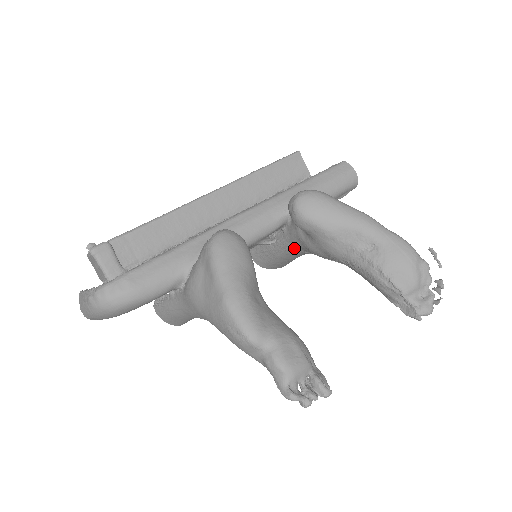
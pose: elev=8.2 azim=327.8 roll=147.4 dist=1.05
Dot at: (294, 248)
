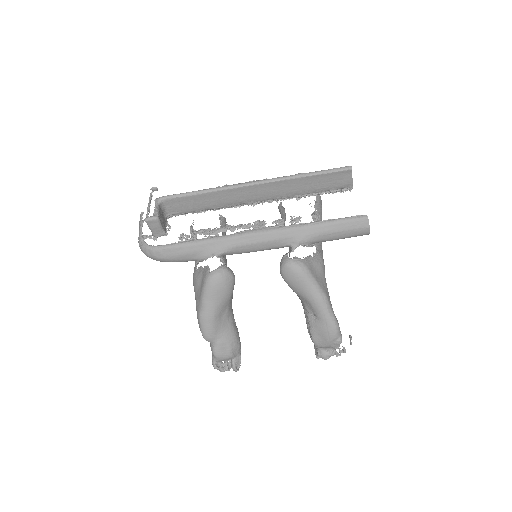
Dot at: occluded
